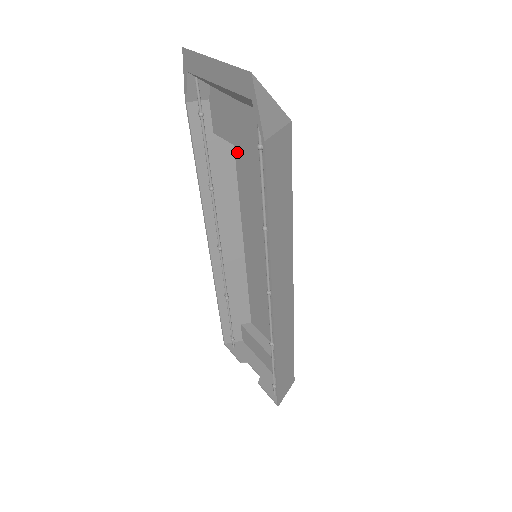
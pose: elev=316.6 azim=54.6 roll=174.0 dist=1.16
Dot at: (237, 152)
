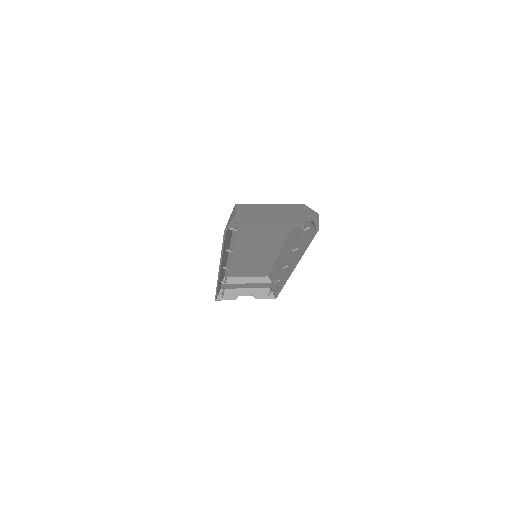
Dot at: occluded
